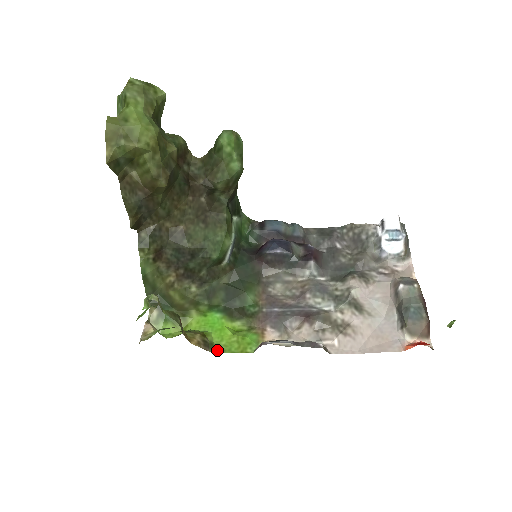
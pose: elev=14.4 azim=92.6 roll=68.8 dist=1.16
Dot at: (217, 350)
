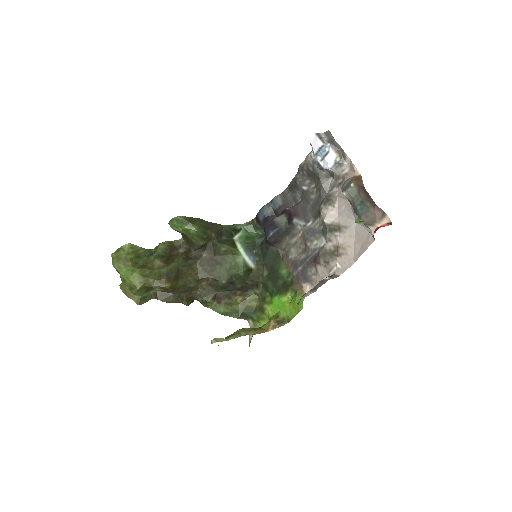
Dot at: (288, 321)
